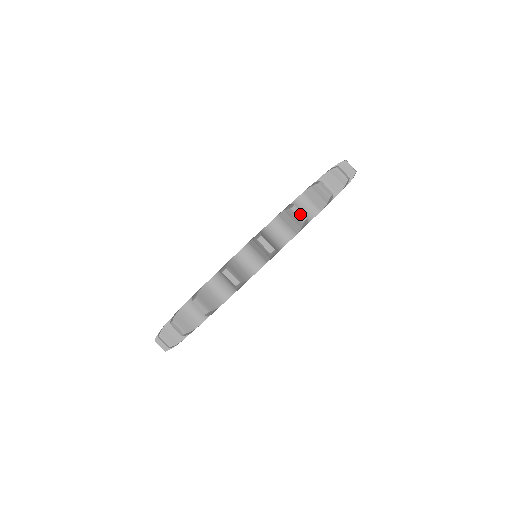
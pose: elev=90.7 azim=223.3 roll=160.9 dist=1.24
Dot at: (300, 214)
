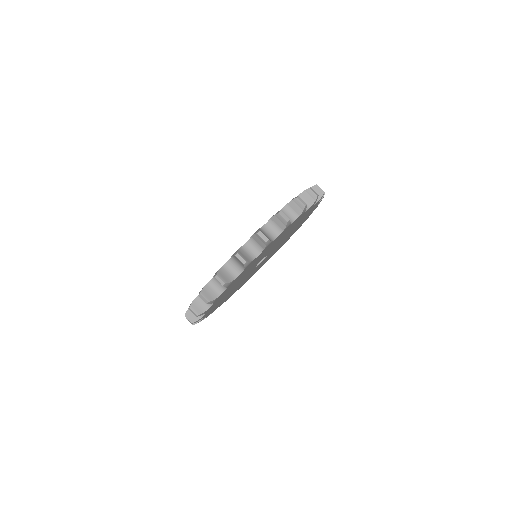
Dot at: (285, 217)
